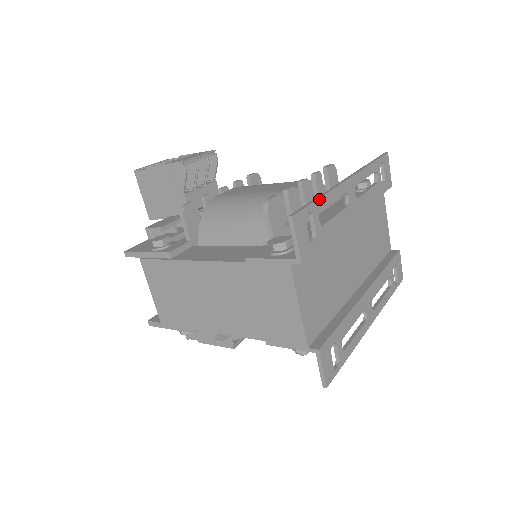
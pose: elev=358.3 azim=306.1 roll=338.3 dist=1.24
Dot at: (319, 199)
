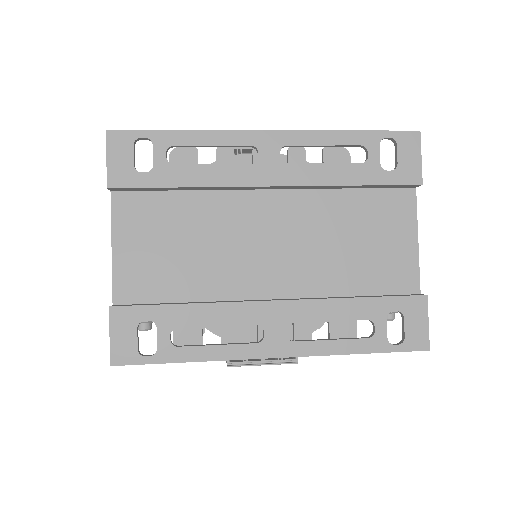
Dot at: (175, 131)
